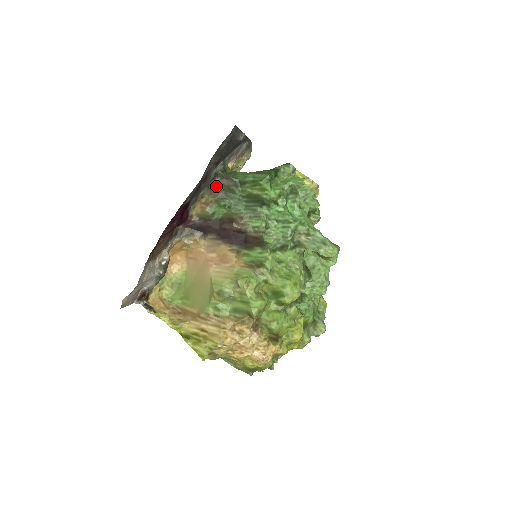
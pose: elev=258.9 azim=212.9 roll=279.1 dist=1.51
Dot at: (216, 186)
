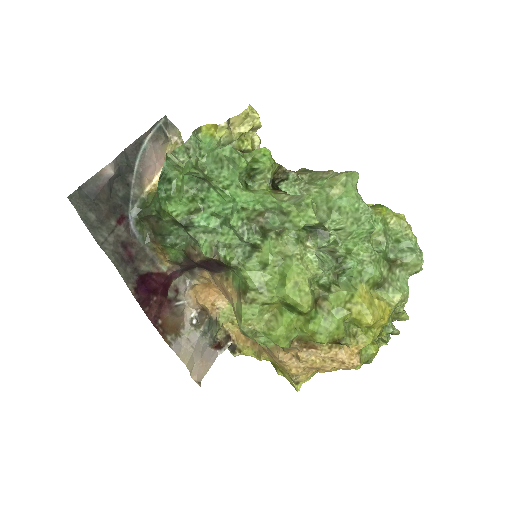
Dot at: (151, 230)
